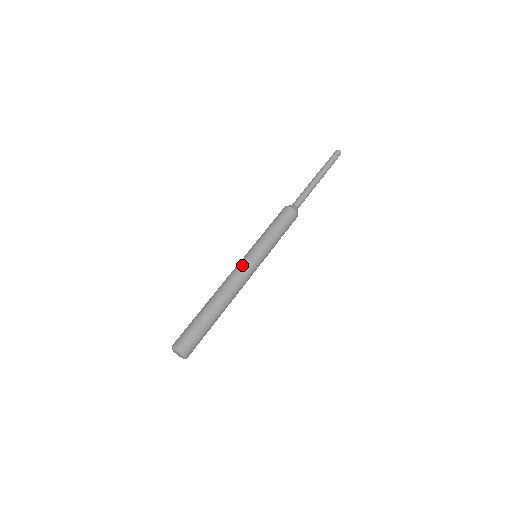
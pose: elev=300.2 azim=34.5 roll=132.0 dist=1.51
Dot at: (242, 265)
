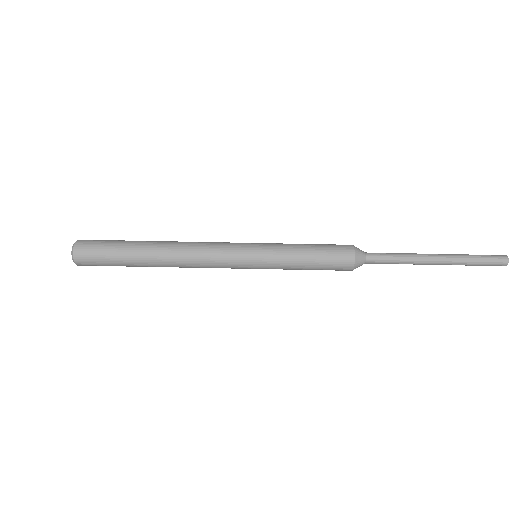
Dot at: (225, 248)
